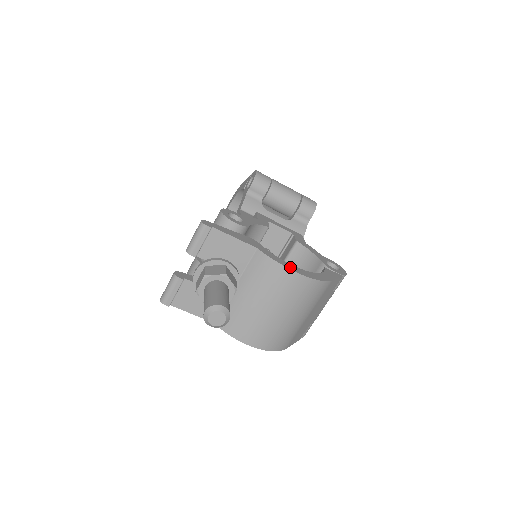
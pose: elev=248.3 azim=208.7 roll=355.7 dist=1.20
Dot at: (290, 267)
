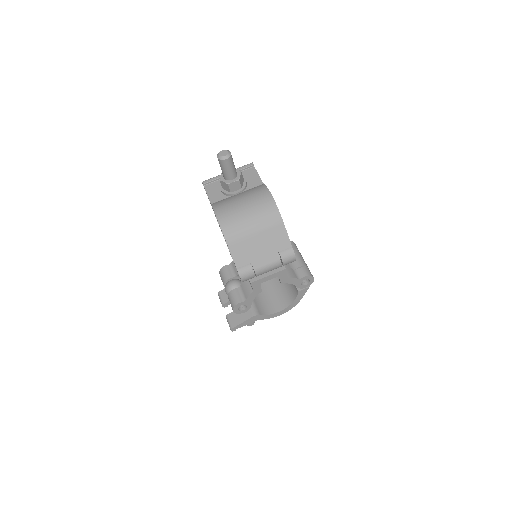
Dot at: (270, 193)
